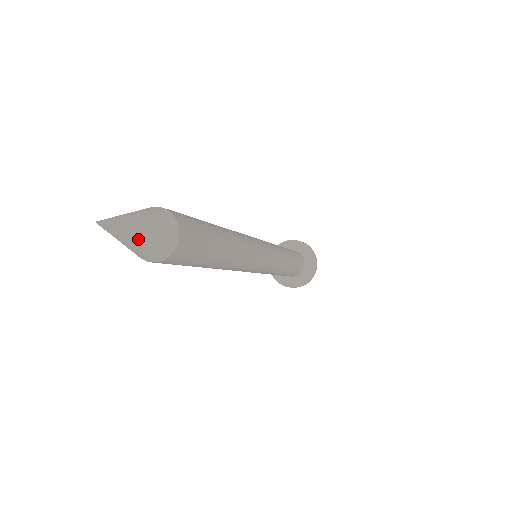
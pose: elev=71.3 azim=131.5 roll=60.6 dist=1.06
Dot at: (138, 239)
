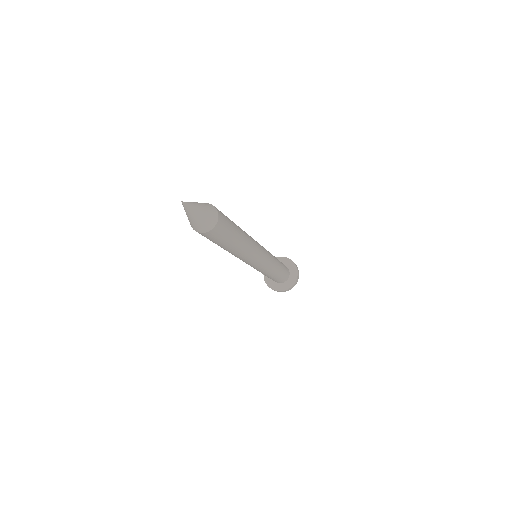
Dot at: (200, 214)
